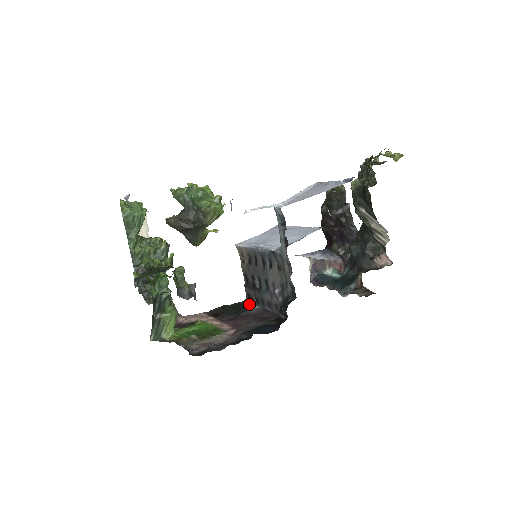
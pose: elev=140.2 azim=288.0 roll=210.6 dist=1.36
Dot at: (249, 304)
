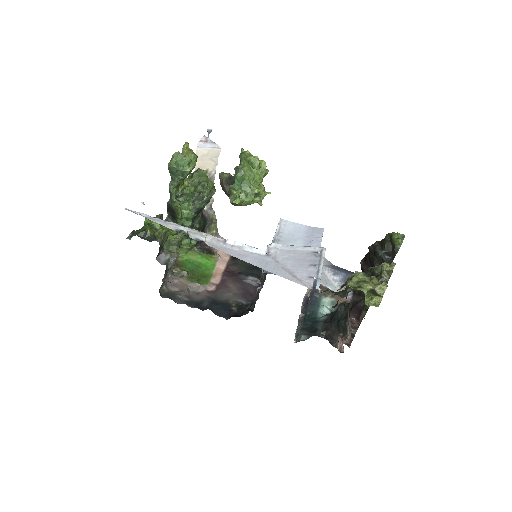
Dot at: occluded
